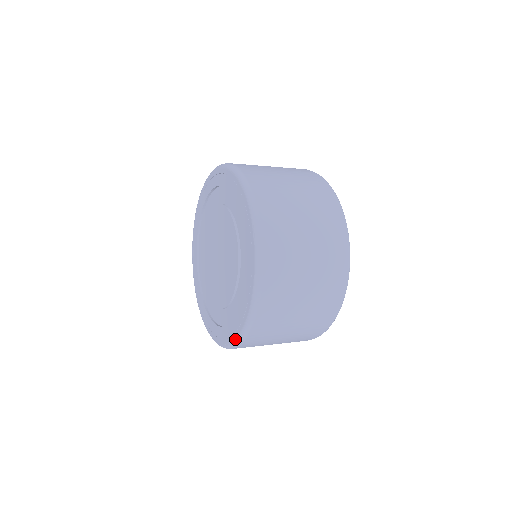
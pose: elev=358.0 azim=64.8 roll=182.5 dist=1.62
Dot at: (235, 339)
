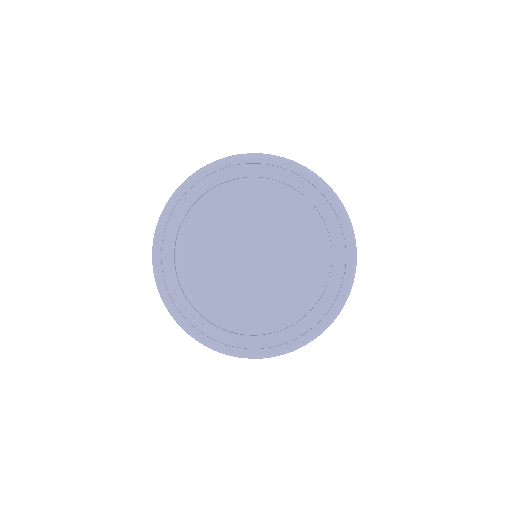
Dot at: (331, 317)
